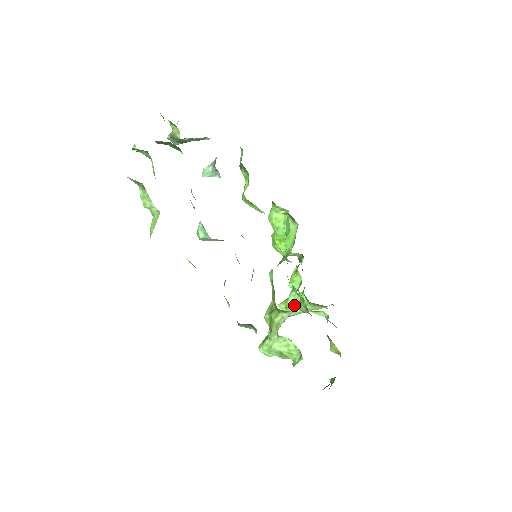
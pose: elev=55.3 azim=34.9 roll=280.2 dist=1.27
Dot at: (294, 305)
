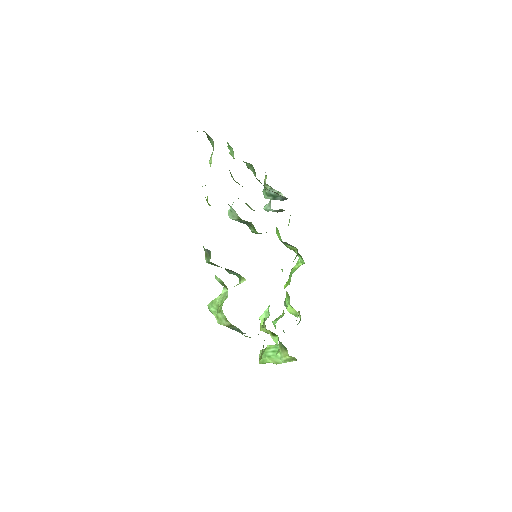
Dot at: (262, 323)
